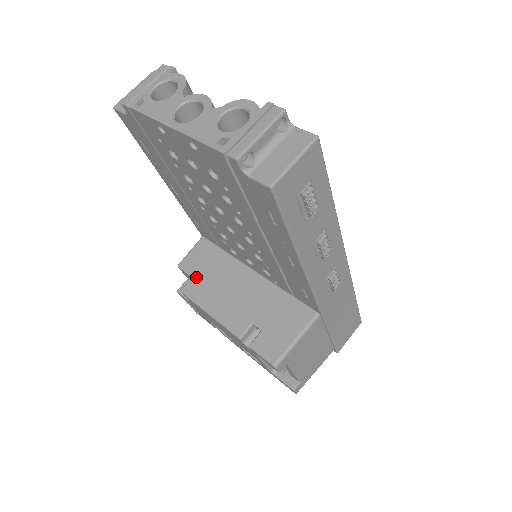
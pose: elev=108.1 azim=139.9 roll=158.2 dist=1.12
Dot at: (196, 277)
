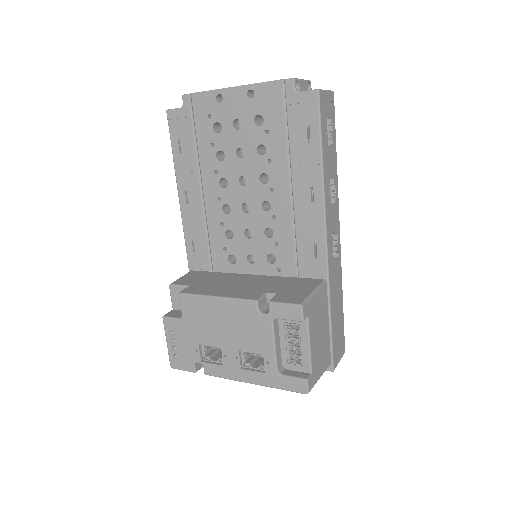
Dot at: (193, 285)
